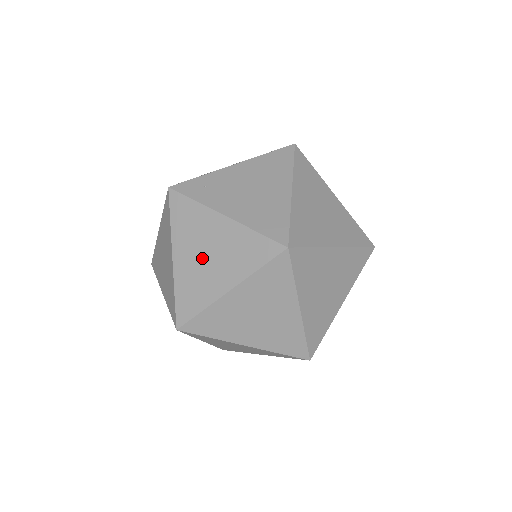
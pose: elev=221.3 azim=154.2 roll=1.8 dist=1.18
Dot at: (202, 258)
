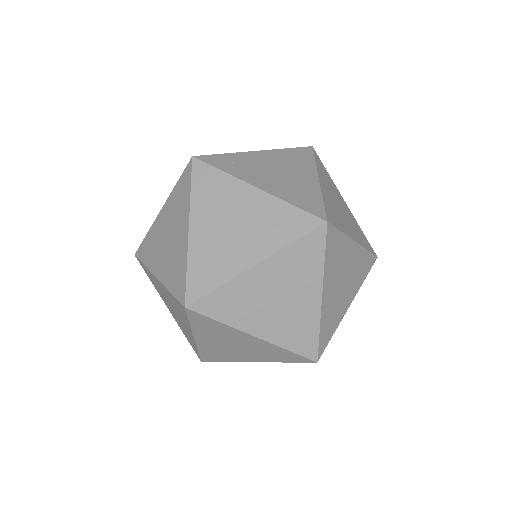
Dot at: (226, 229)
